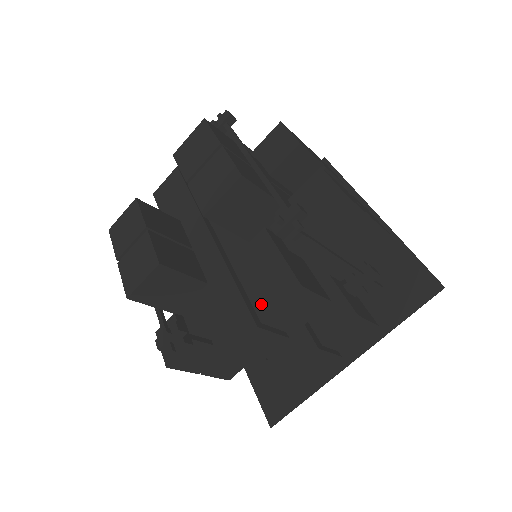
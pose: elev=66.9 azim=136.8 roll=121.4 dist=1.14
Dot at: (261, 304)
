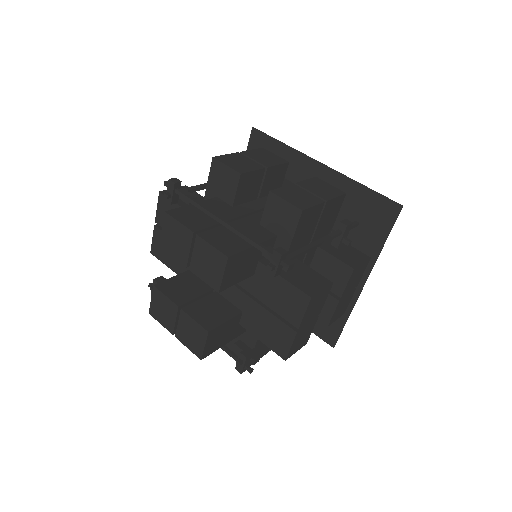
Dot at: (290, 317)
